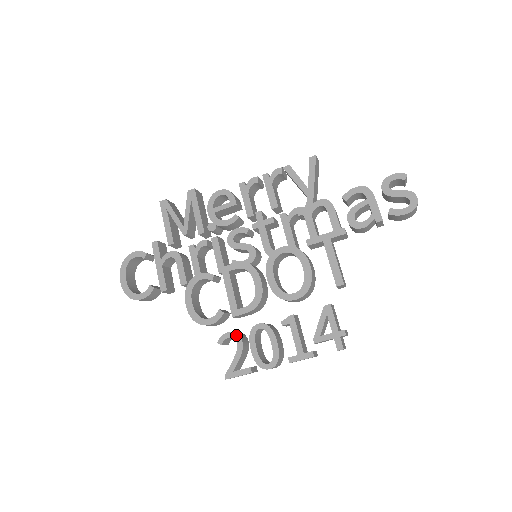
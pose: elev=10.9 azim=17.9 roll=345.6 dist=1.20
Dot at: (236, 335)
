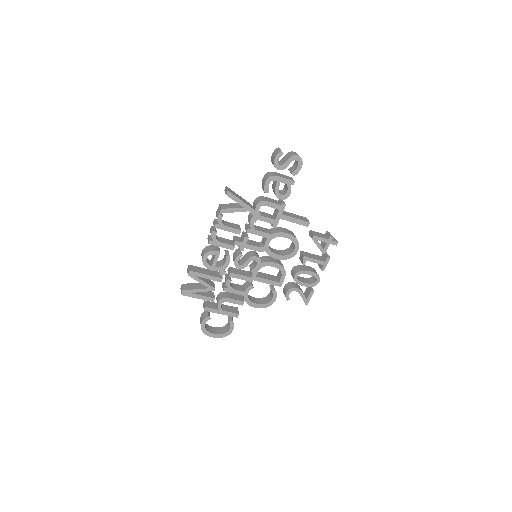
Dot at: (291, 290)
